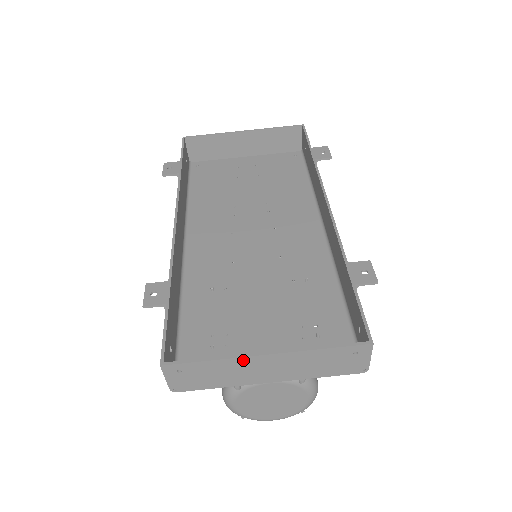
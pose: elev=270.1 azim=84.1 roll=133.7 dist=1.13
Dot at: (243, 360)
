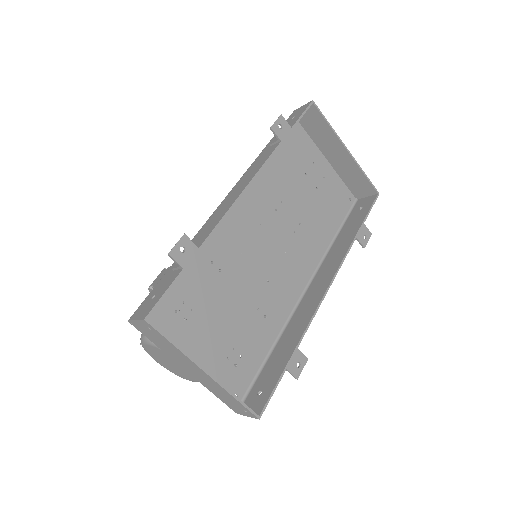
Dot at: (191, 361)
